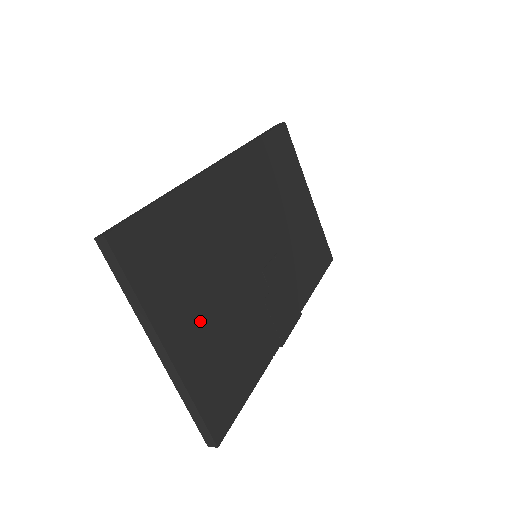
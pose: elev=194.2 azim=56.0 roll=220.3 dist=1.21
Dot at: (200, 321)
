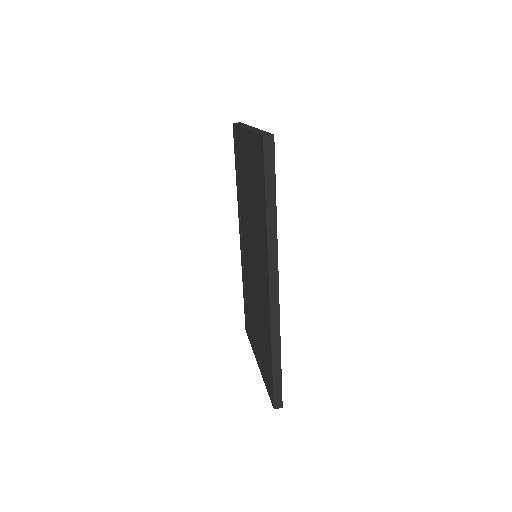
Dot at: occluded
